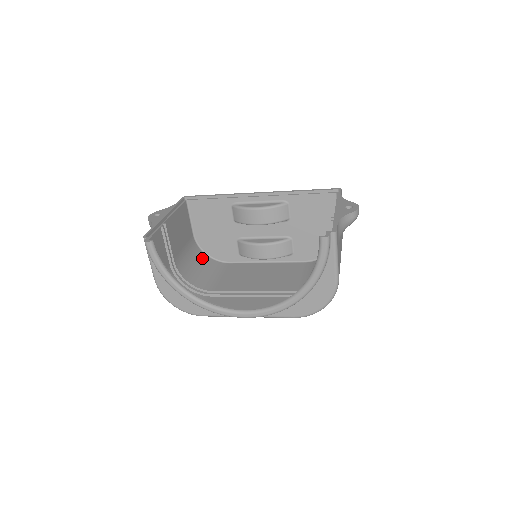
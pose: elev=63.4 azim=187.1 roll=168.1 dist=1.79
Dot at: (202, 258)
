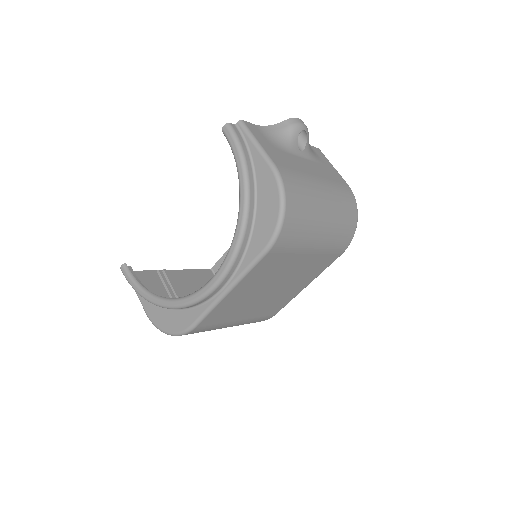
Dot at: occluded
